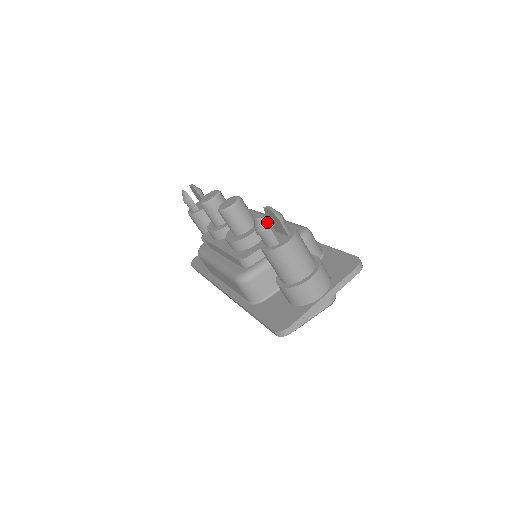
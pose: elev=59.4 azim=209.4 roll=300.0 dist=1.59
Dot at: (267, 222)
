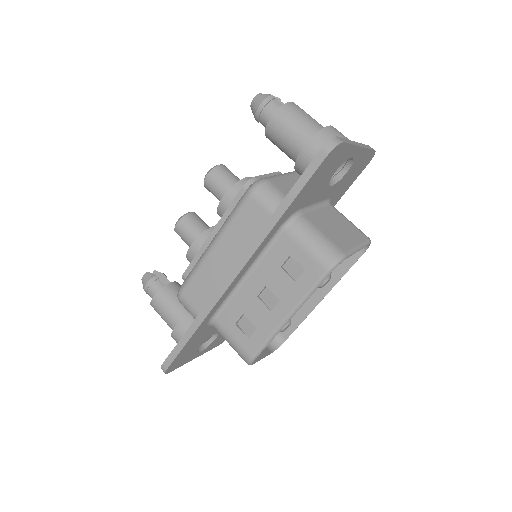
Dot at: occluded
